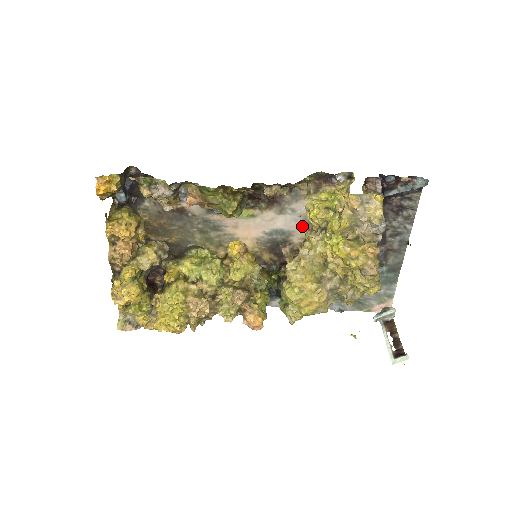
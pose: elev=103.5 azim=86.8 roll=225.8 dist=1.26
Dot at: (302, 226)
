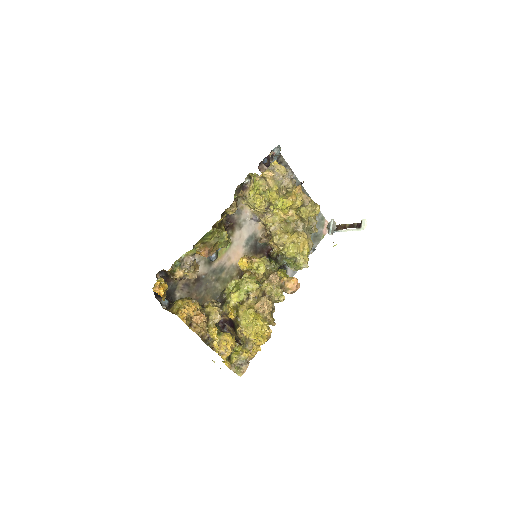
Dot at: (255, 224)
